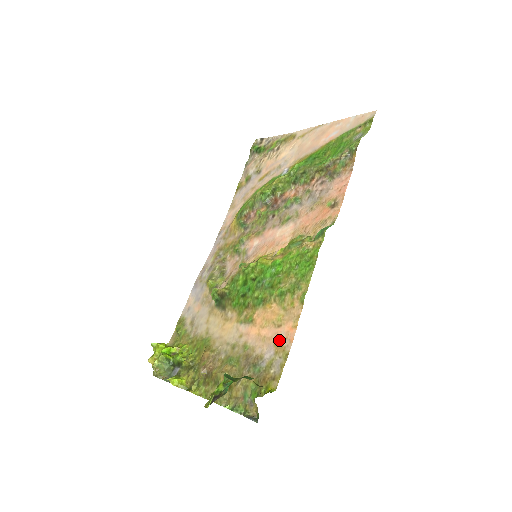
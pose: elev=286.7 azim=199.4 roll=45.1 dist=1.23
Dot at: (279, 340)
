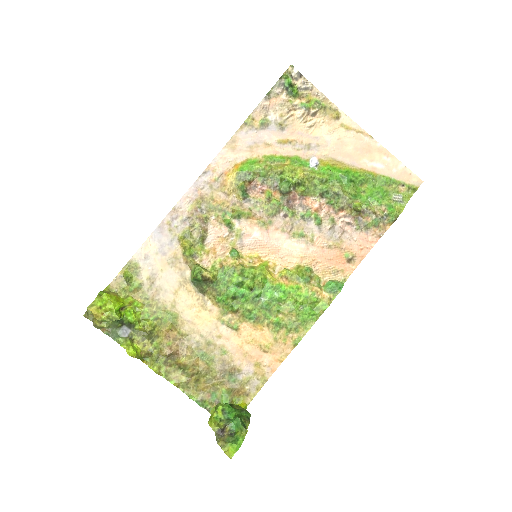
Dot at: (261, 364)
